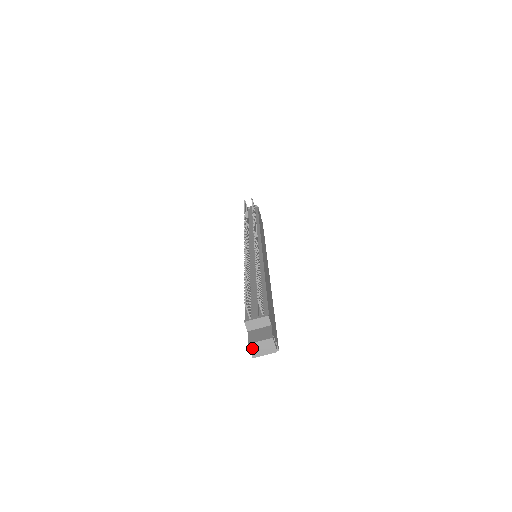
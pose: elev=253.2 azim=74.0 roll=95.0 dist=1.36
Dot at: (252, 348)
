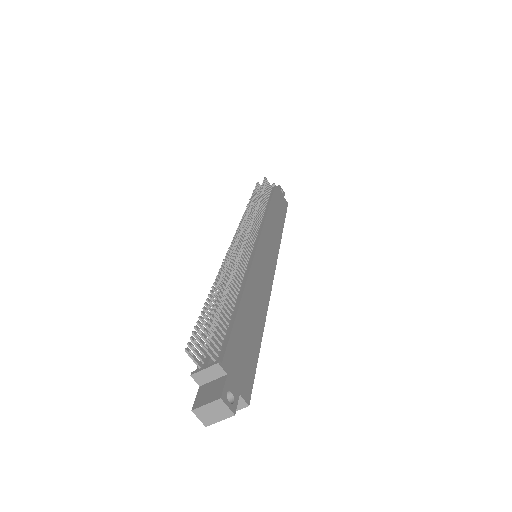
Dot at: (199, 414)
